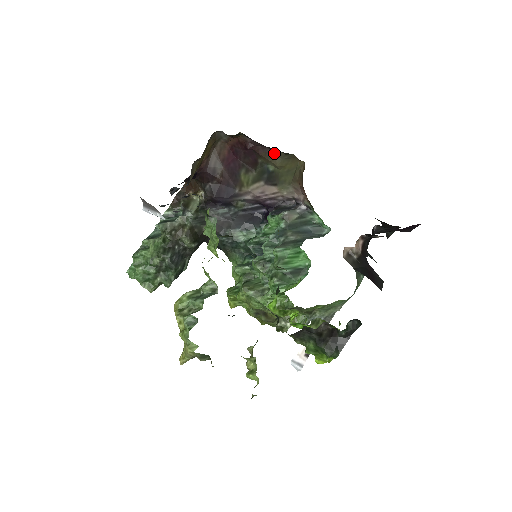
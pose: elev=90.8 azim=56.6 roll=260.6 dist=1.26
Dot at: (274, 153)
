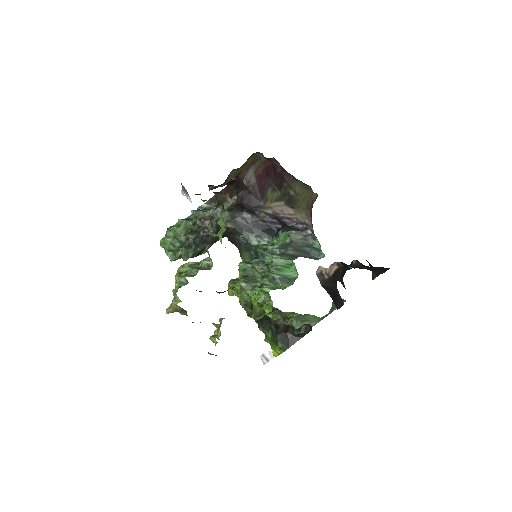
Dot at: (296, 181)
